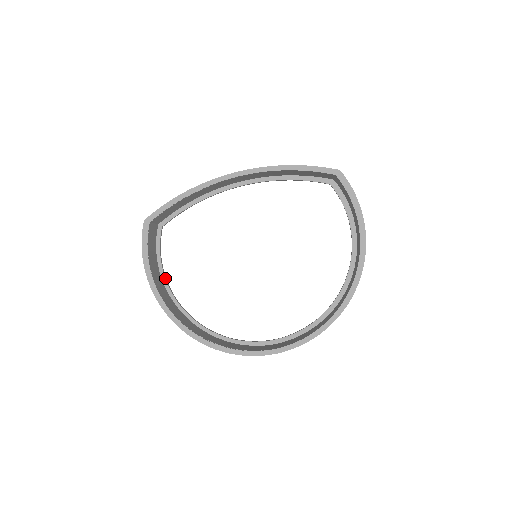
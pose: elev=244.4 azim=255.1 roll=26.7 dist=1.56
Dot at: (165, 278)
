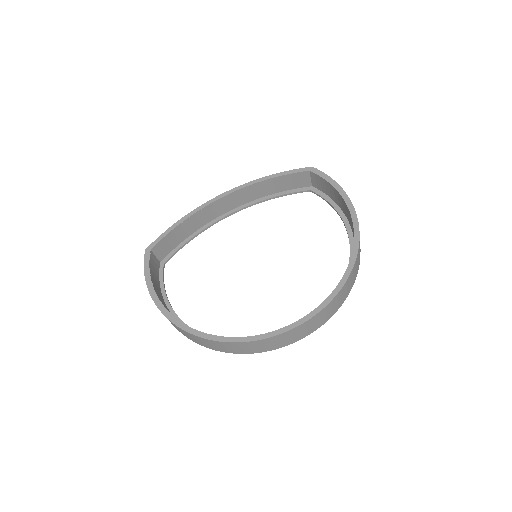
Dot at: (170, 305)
